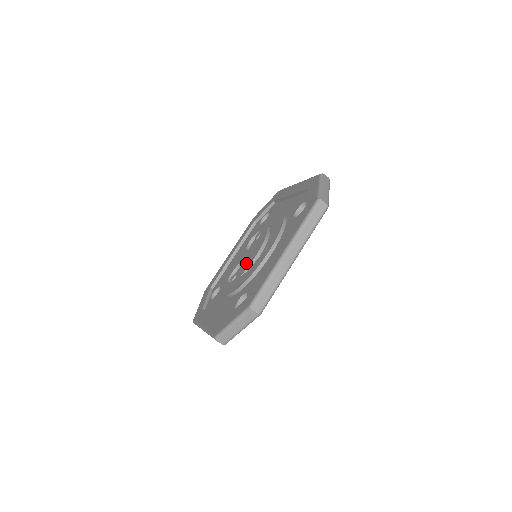
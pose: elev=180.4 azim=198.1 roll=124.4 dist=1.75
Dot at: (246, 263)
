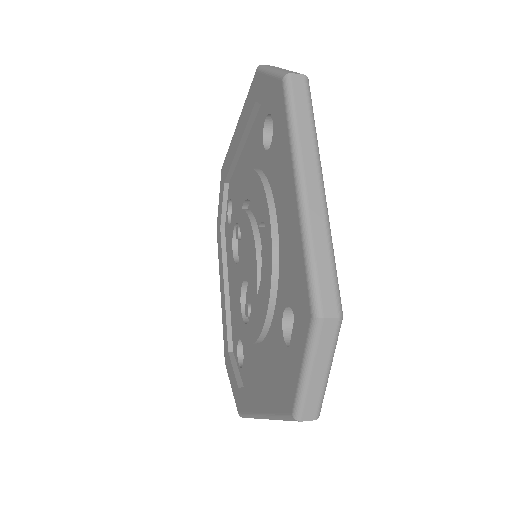
Dot at: (250, 274)
